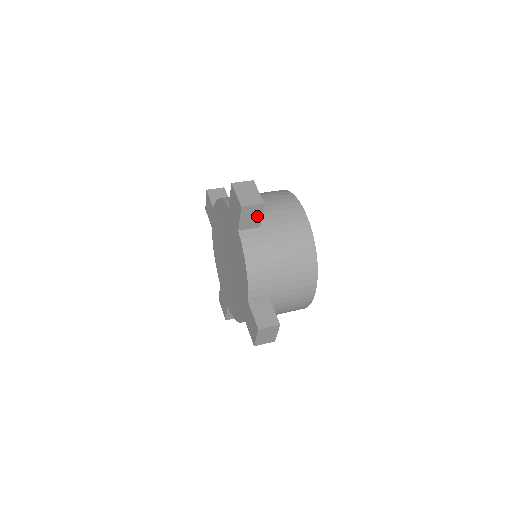
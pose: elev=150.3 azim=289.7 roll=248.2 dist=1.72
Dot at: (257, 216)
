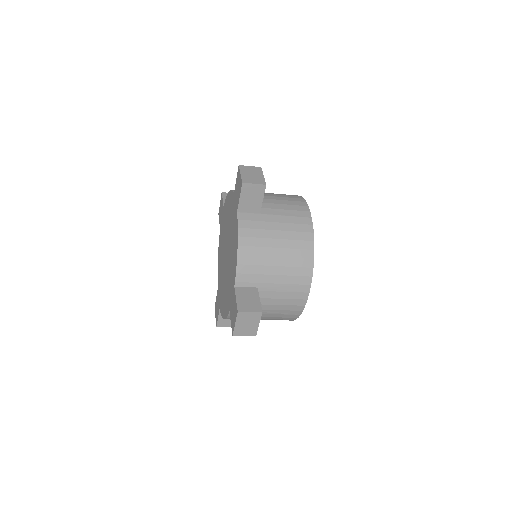
Dot at: (258, 199)
